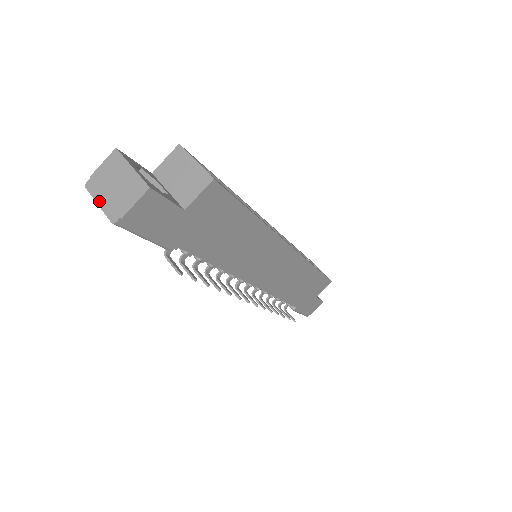
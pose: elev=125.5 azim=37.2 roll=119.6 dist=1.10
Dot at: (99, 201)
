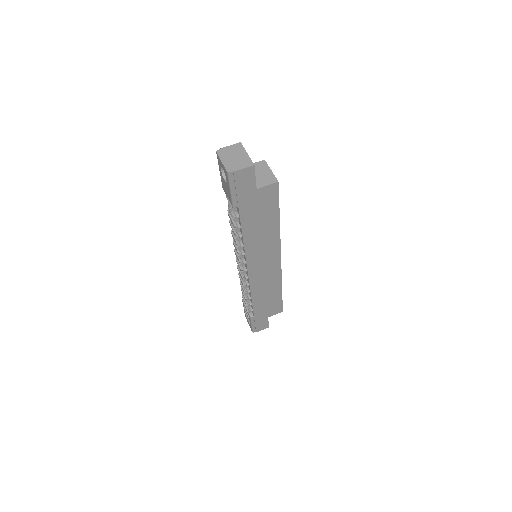
Dot at: (223, 160)
